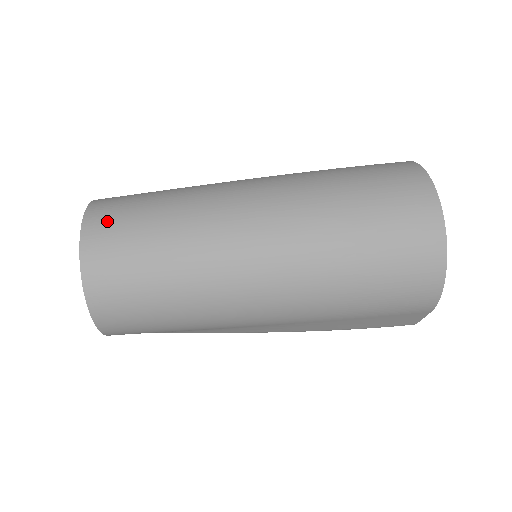
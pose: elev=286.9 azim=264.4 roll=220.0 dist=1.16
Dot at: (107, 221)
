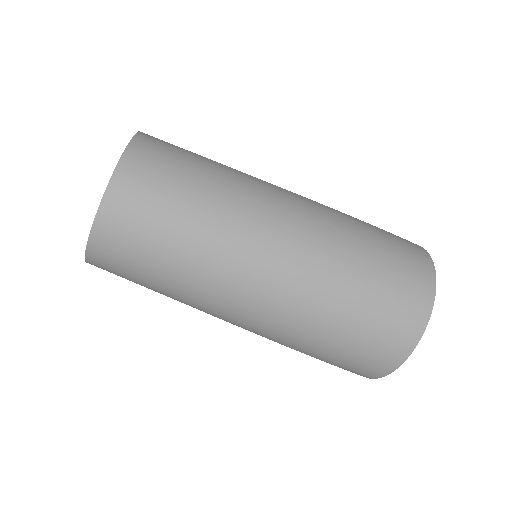
Dot at: (124, 223)
